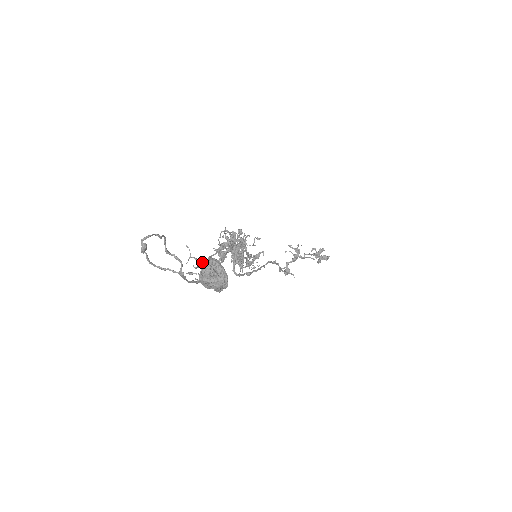
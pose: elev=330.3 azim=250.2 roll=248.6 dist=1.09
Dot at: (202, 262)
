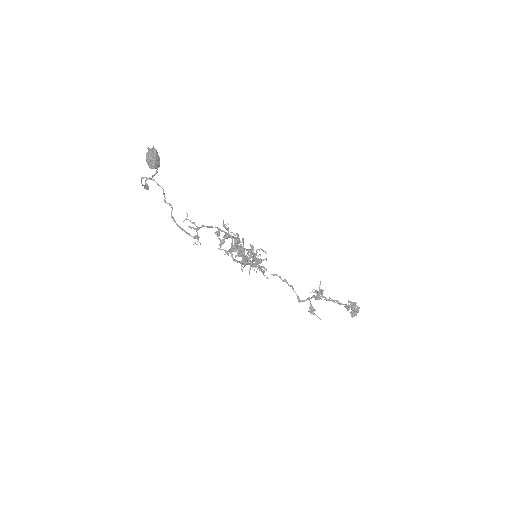
Dot at: (196, 226)
